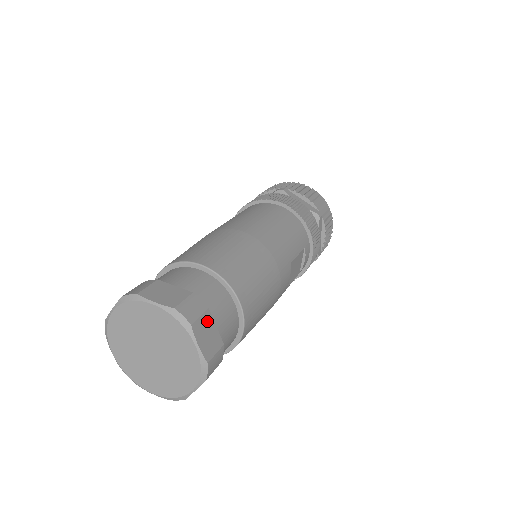
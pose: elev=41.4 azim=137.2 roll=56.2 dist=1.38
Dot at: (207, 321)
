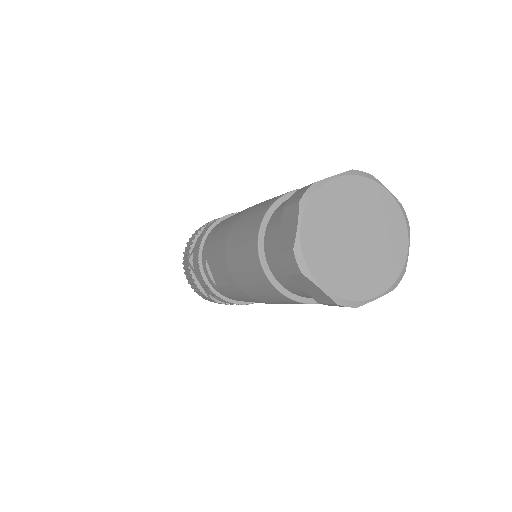
Dot at: occluded
